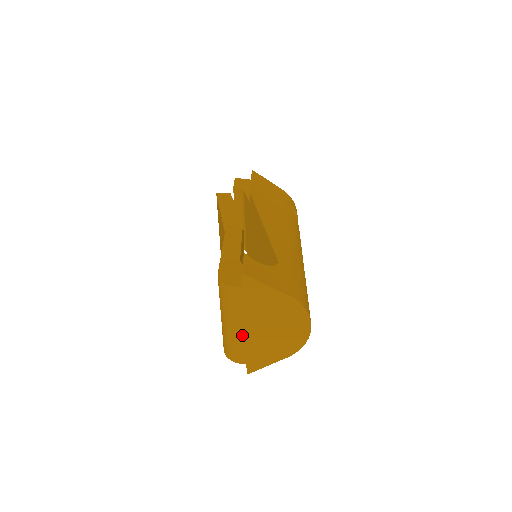
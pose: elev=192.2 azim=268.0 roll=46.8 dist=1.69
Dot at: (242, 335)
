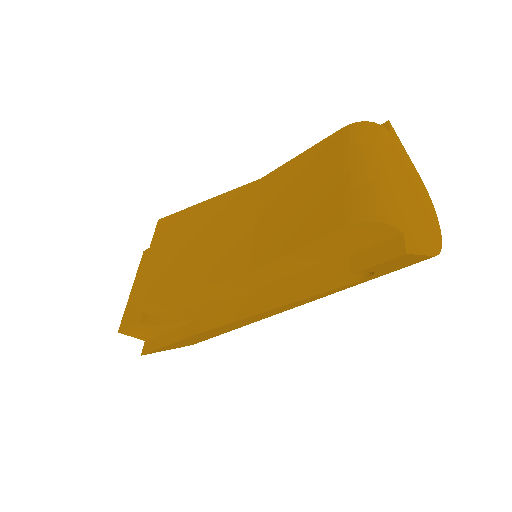
Dot at: (395, 186)
